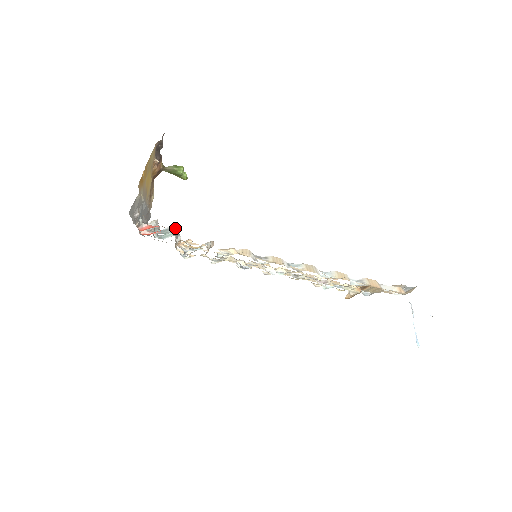
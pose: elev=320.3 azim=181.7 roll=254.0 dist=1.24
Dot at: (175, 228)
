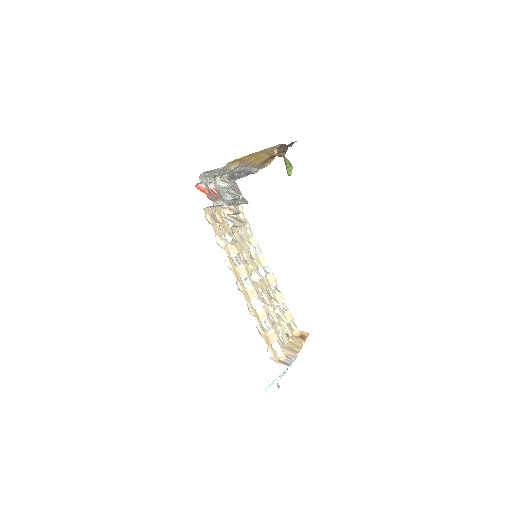
Dot at: (231, 199)
